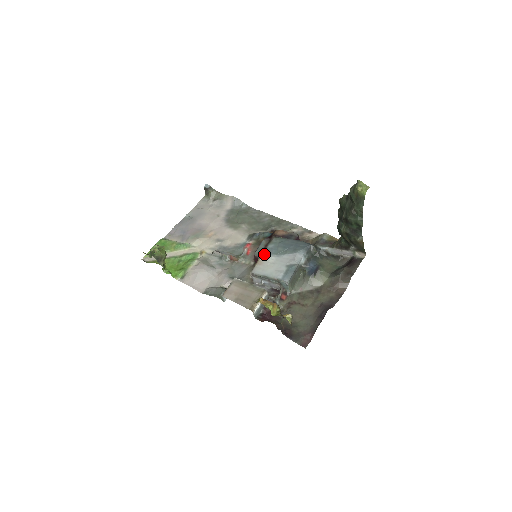
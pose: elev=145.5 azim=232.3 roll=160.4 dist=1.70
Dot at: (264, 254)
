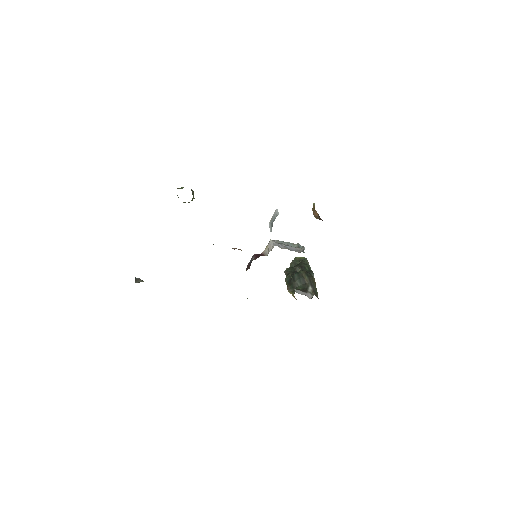
Dot at: occluded
